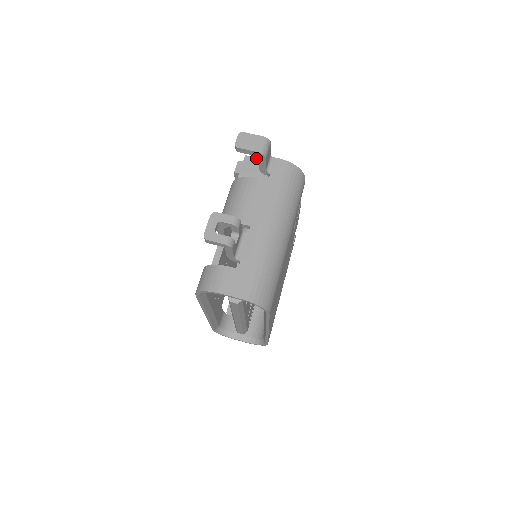
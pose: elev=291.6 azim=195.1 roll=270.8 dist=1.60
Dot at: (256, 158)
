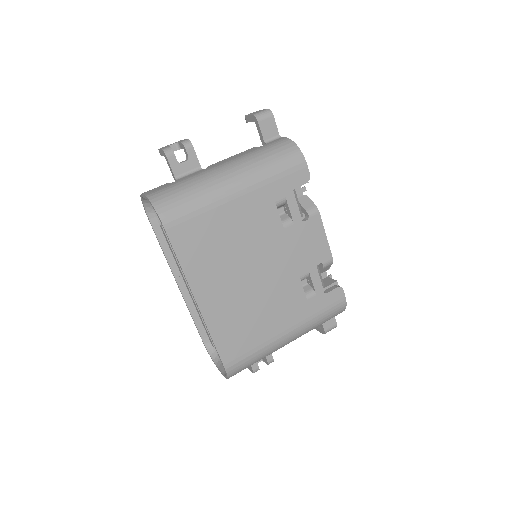
Dot at: occluded
